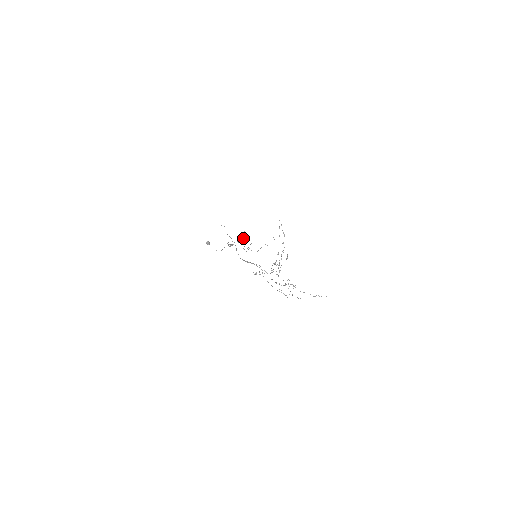
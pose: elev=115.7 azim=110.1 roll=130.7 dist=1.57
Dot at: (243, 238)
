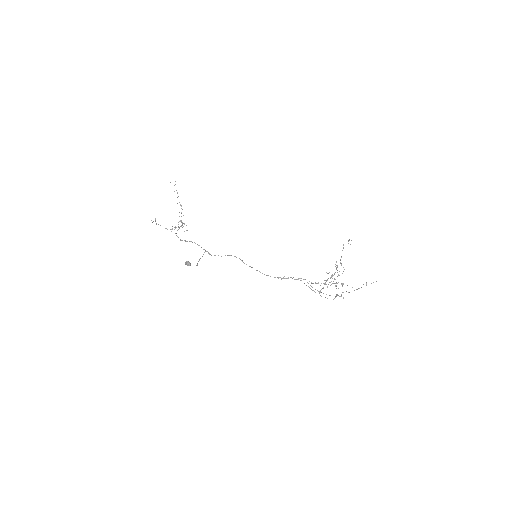
Dot at: occluded
